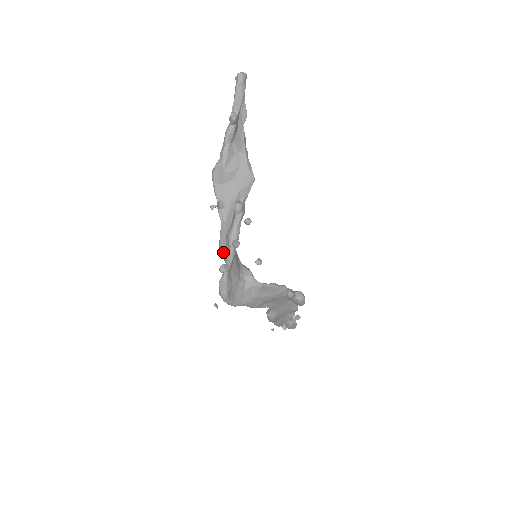
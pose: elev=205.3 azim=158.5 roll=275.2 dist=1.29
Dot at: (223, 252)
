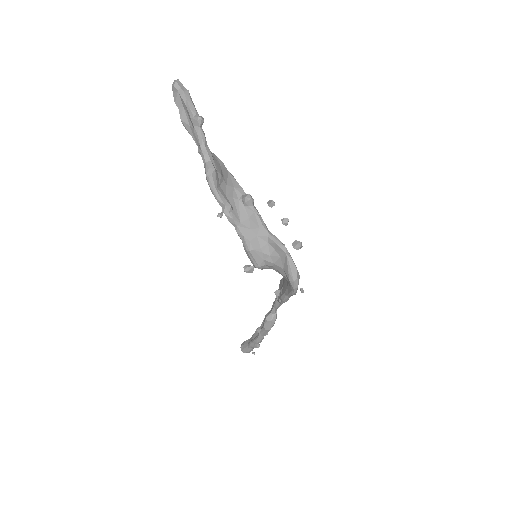
Dot at: (258, 250)
